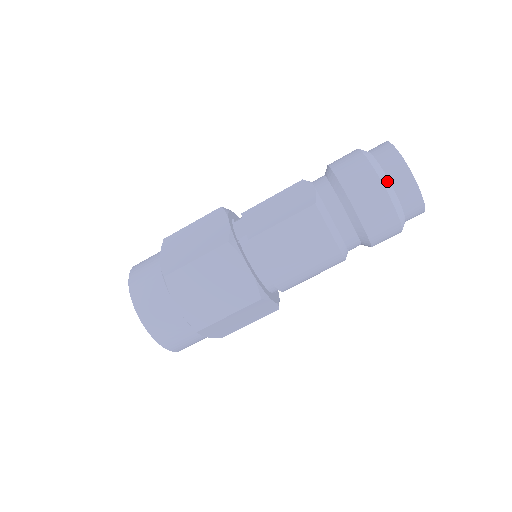
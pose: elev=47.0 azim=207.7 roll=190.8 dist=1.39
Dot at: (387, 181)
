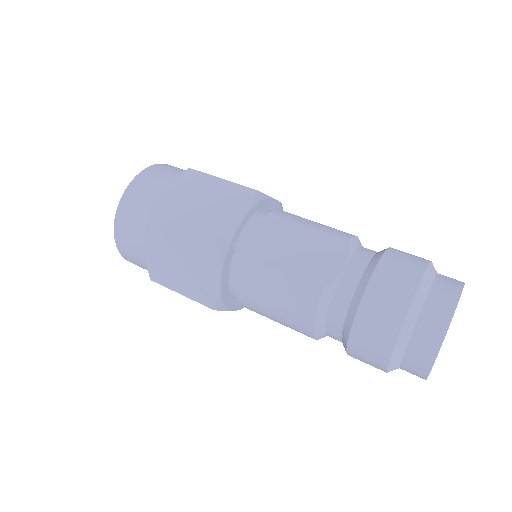
Dot at: (406, 338)
